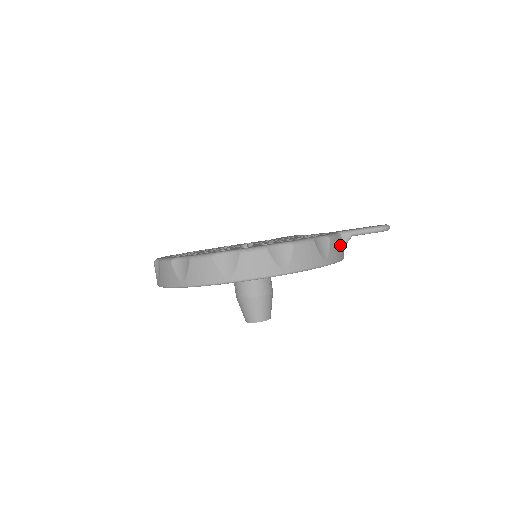
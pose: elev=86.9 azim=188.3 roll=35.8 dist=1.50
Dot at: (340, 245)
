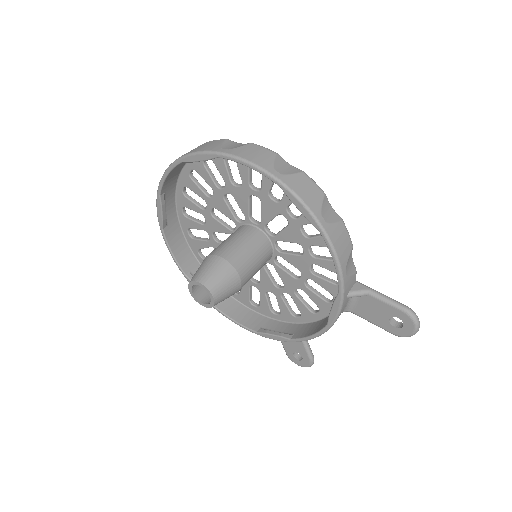
Dot at: (348, 255)
